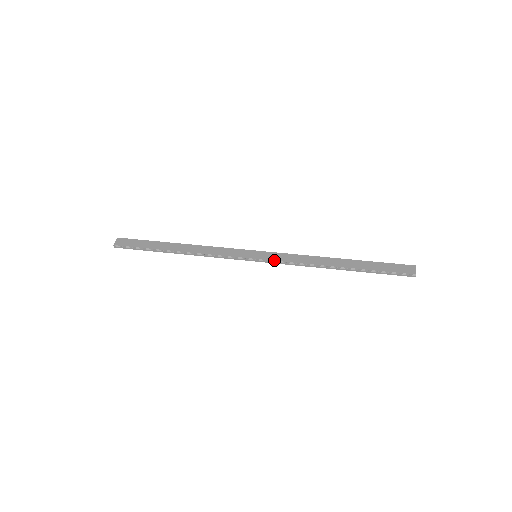
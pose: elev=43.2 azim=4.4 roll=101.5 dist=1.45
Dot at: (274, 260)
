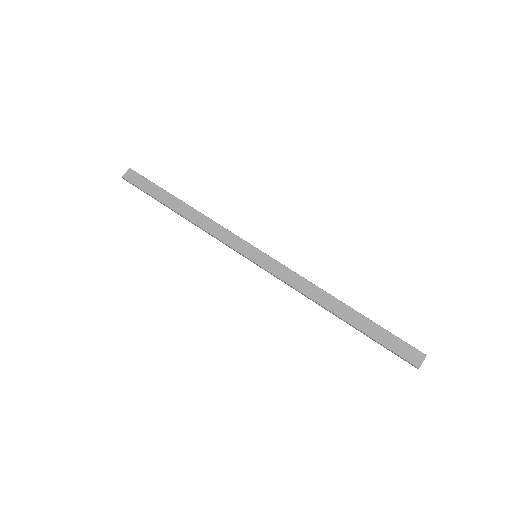
Dot at: (271, 272)
